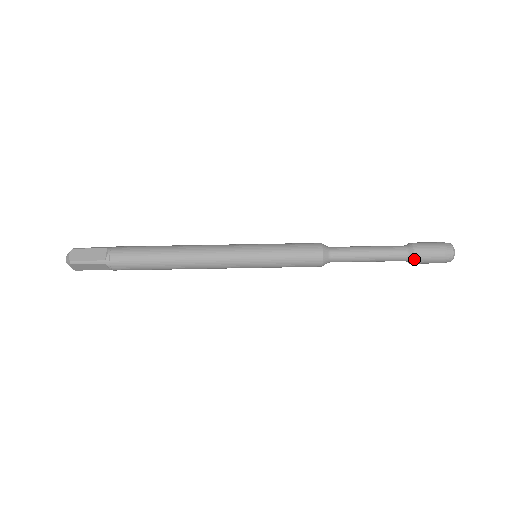
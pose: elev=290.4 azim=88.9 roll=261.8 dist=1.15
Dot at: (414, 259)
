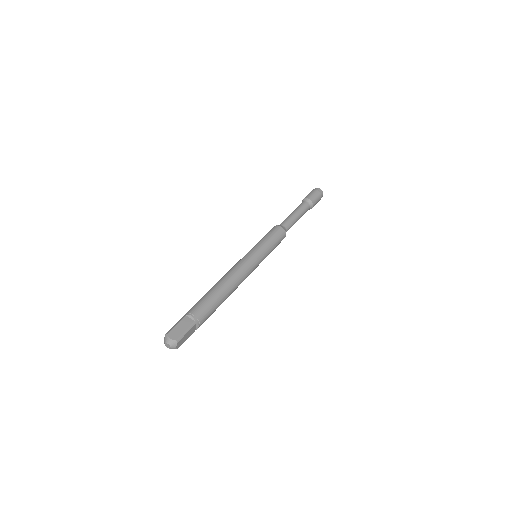
Dot at: (313, 204)
